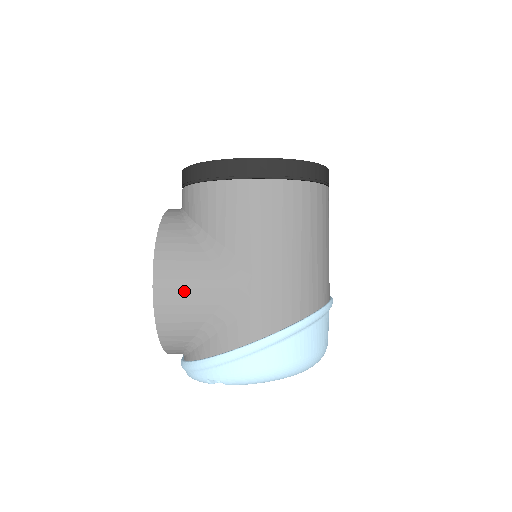
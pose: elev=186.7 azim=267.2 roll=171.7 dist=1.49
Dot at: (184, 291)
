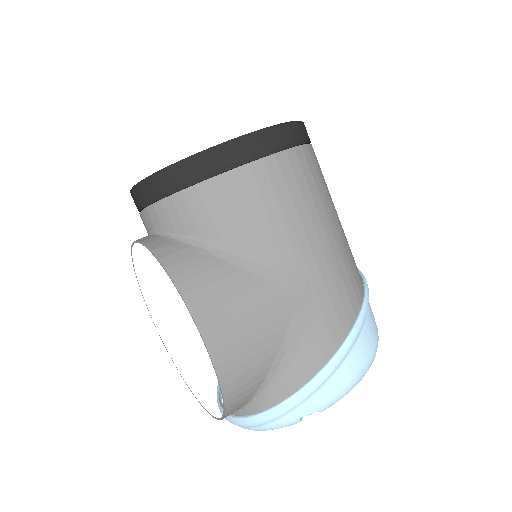
Dot at: (245, 328)
